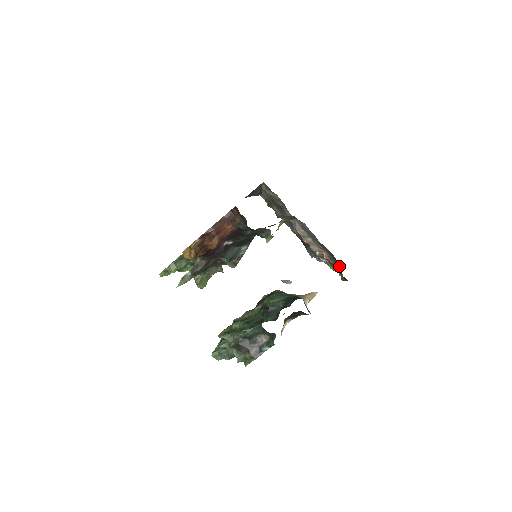
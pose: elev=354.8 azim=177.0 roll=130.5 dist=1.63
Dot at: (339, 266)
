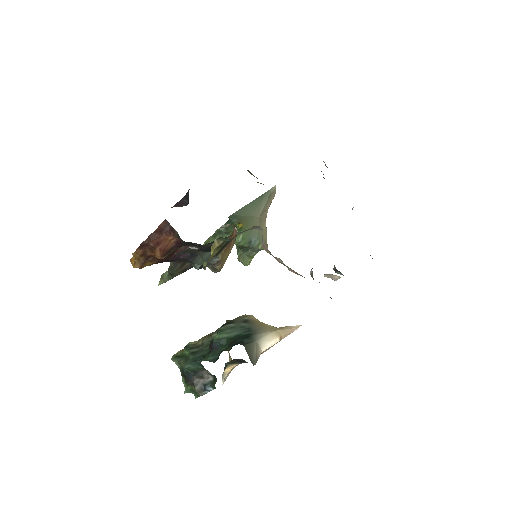
Dot at: occluded
